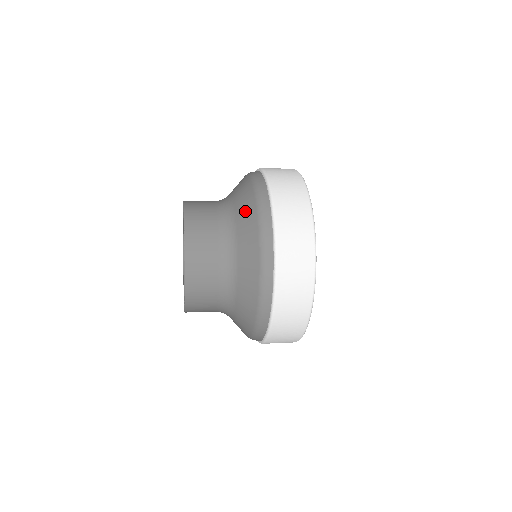
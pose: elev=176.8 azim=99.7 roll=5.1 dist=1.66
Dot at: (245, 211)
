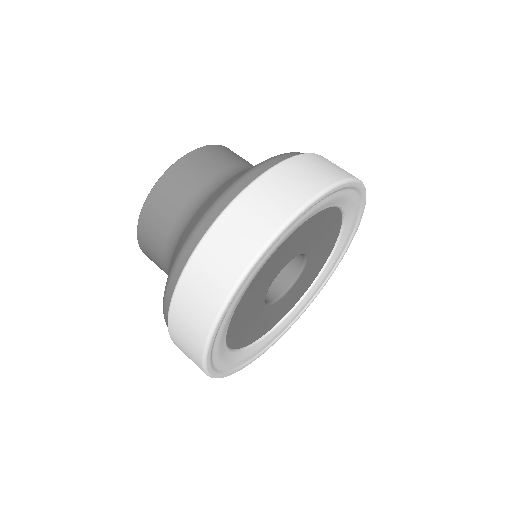
Dot at: occluded
